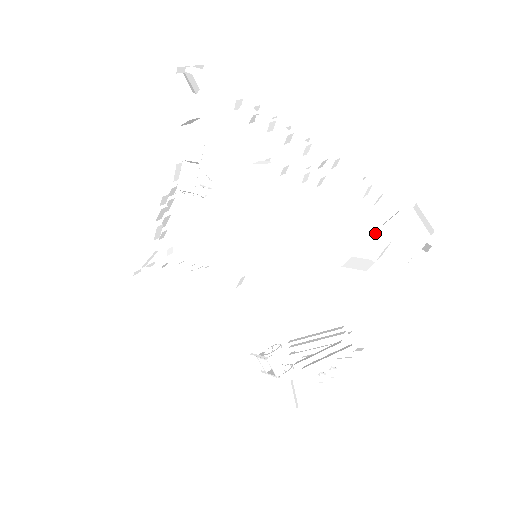
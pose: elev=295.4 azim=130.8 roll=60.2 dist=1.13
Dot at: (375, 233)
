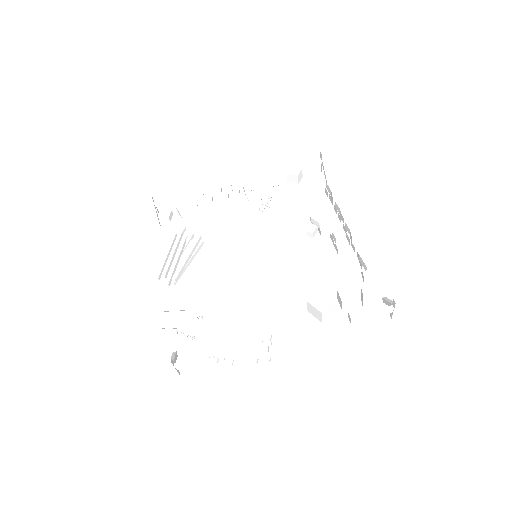
Dot at: occluded
